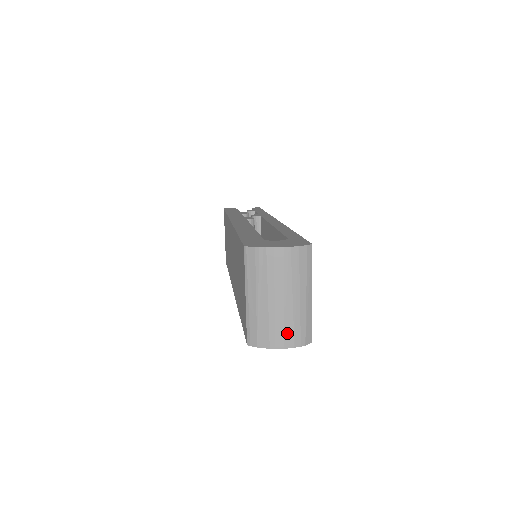
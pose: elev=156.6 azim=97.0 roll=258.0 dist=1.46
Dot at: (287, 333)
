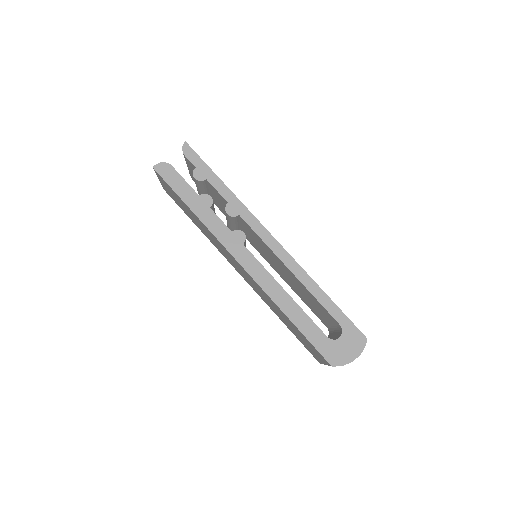
Dot at: occluded
